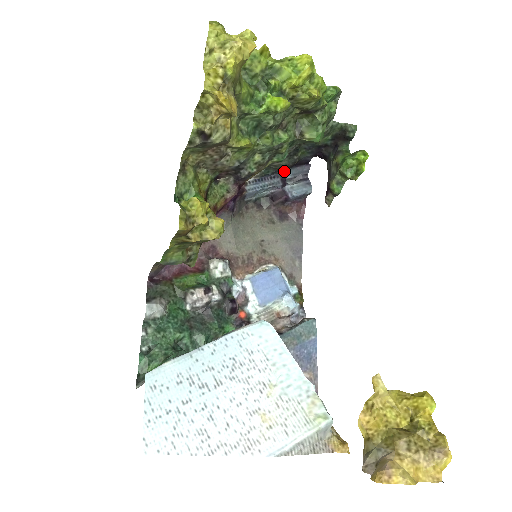
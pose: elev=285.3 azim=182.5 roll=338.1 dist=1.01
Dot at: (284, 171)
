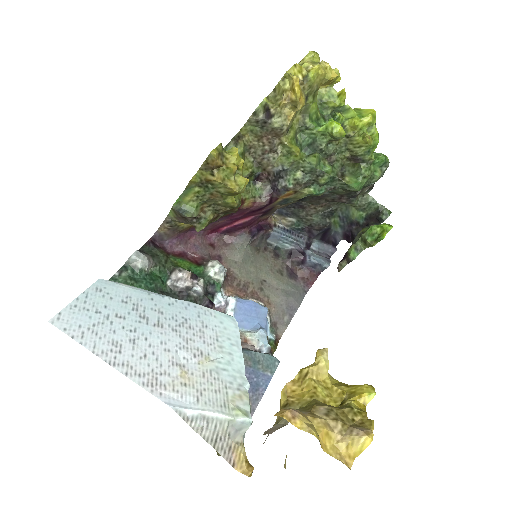
Dot at: (312, 237)
